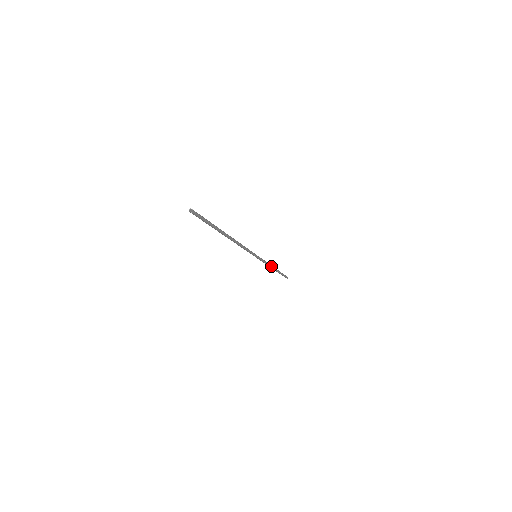
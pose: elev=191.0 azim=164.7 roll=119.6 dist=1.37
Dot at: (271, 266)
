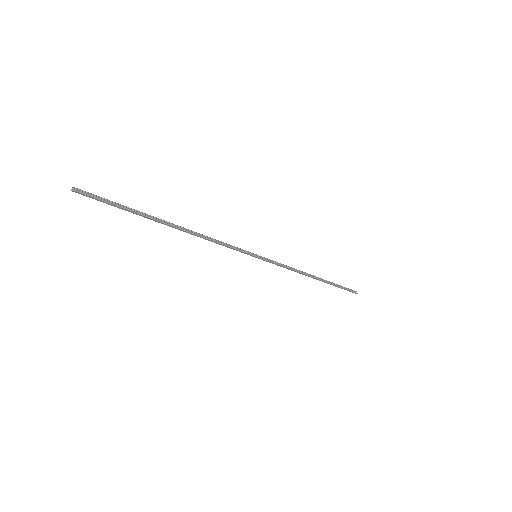
Dot at: (305, 274)
